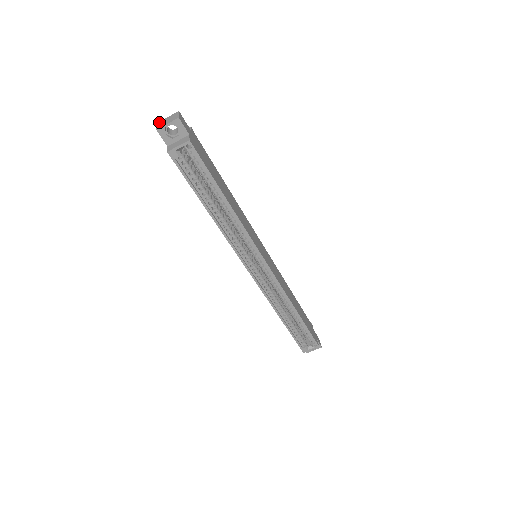
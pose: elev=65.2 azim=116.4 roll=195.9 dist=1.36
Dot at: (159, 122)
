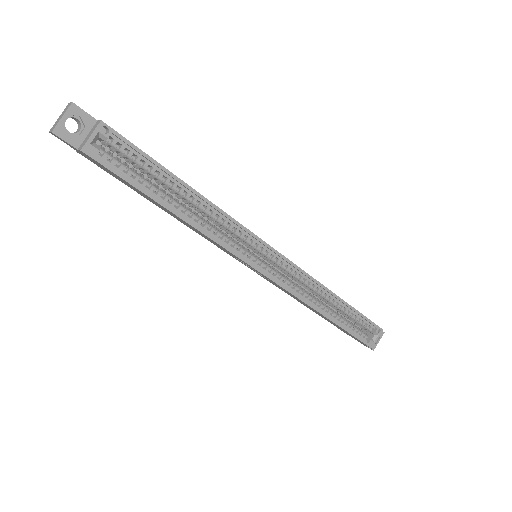
Dot at: (51, 128)
